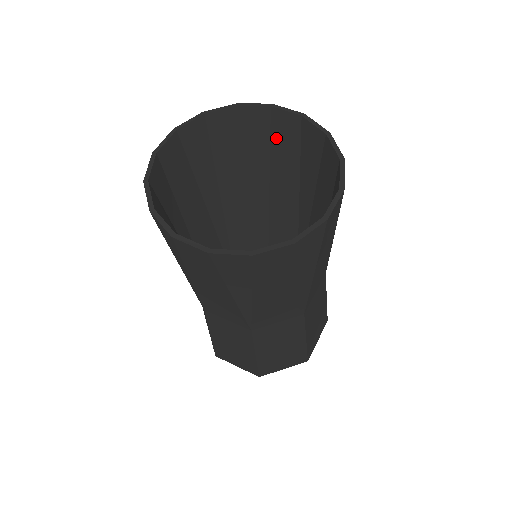
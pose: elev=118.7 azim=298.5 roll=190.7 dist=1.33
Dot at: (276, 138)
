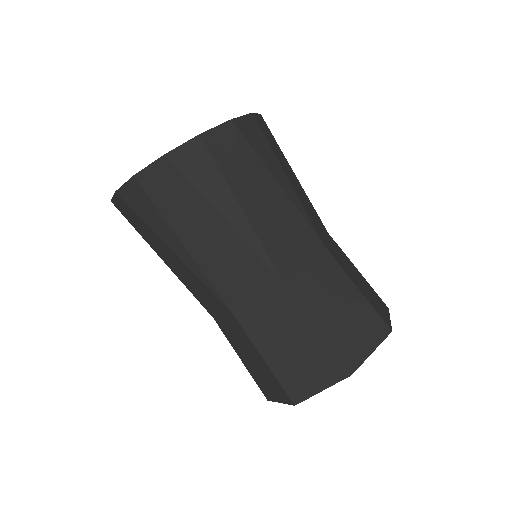
Dot at: occluded
